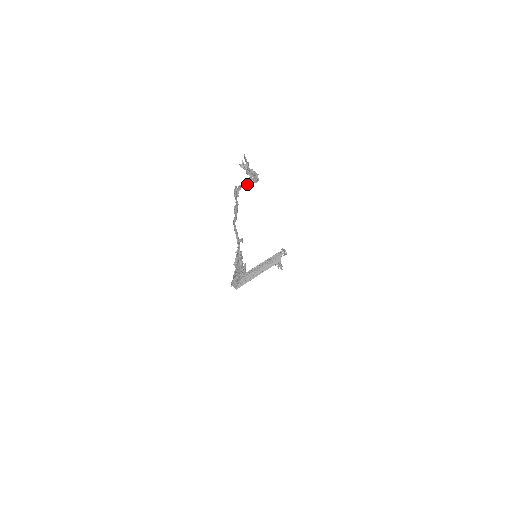
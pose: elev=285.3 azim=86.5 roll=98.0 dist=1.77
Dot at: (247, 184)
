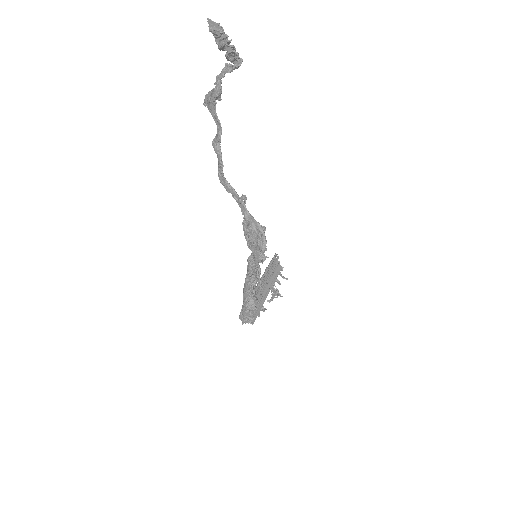
Dot at: (229, 66)
